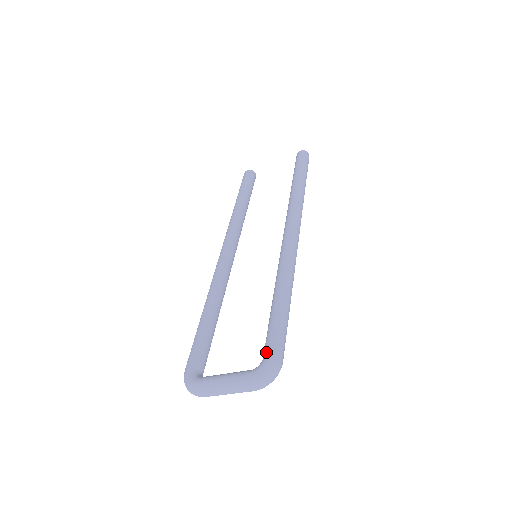
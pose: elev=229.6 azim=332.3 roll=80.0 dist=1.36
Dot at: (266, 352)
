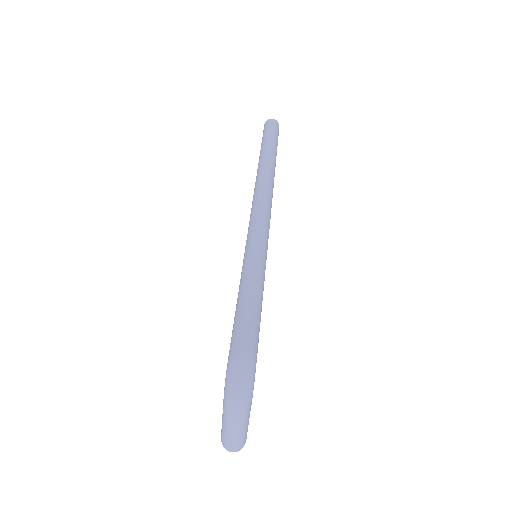
Dot at: occluded
